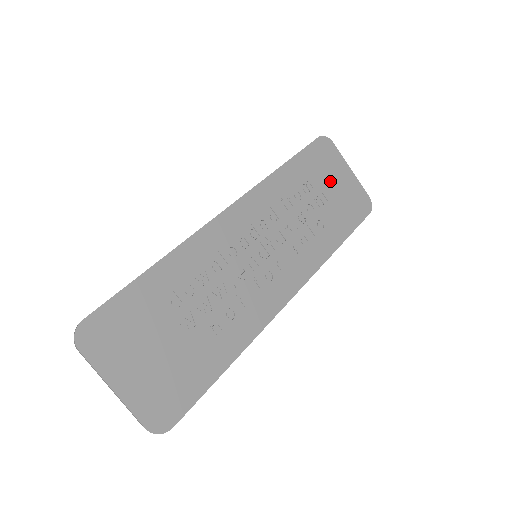
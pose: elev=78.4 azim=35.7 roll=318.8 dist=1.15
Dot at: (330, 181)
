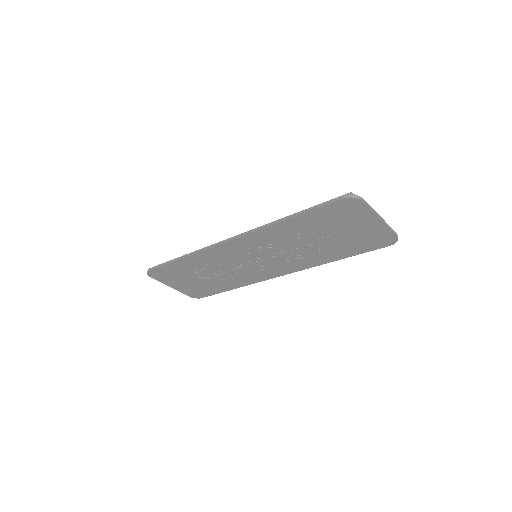
Dot at: (344, 227)
